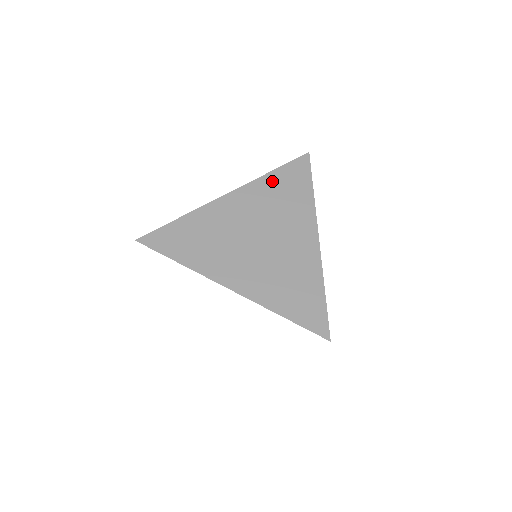
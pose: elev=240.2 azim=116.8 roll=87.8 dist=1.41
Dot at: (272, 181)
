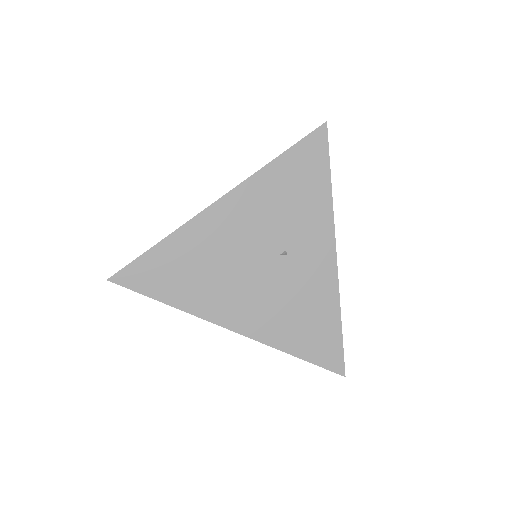
Dot at: occluded
